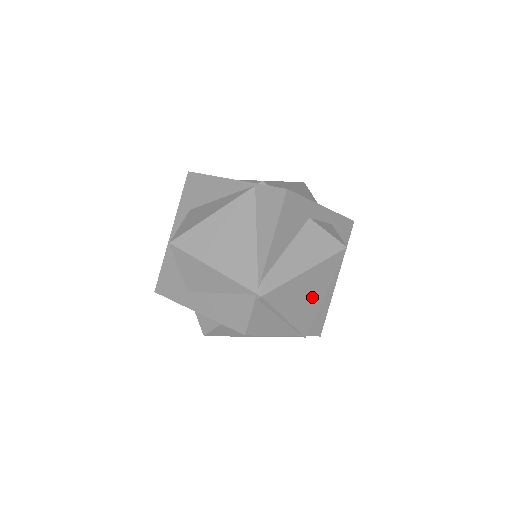
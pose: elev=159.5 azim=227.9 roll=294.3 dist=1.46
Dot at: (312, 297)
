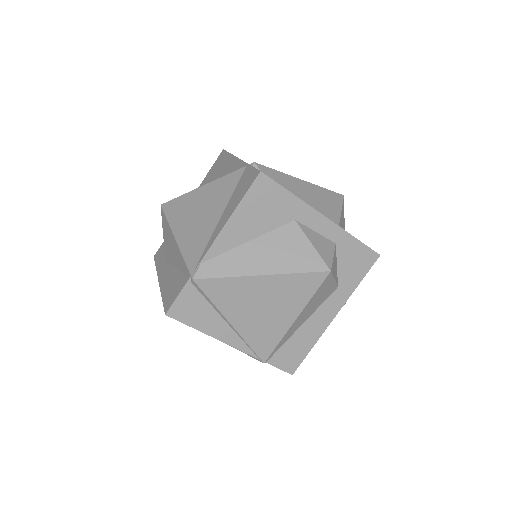
Dot at: (273, 314)
